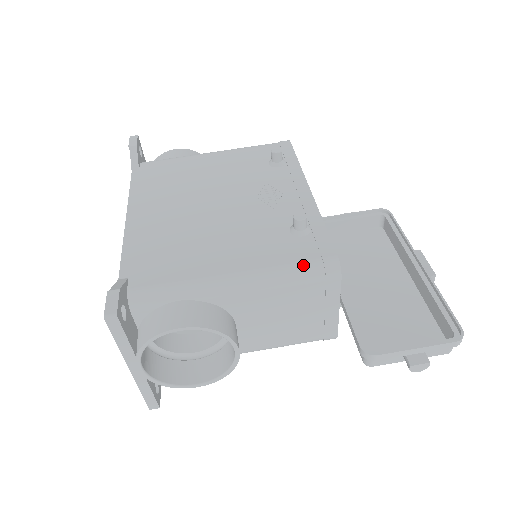
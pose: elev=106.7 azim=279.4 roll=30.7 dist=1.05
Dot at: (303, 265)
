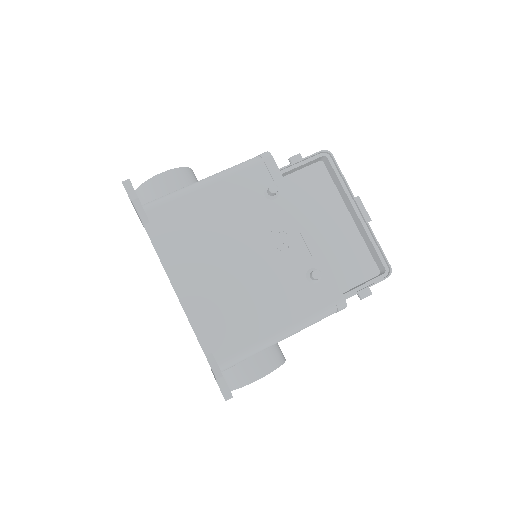
Dot at: (325, 311)
